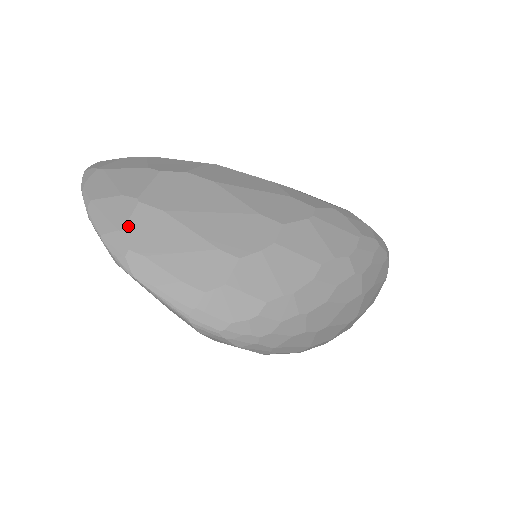
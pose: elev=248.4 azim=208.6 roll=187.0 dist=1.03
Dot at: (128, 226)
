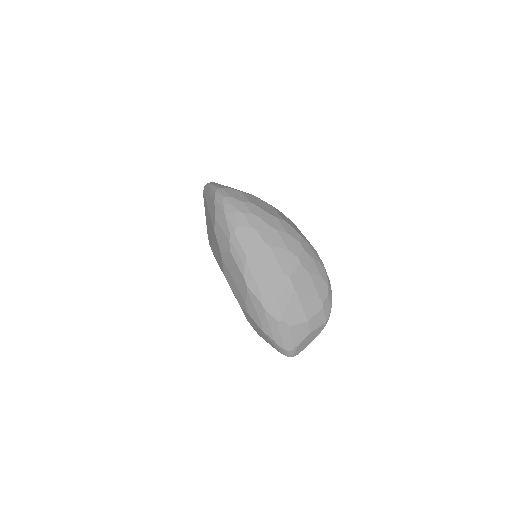
Dot at: occluded
